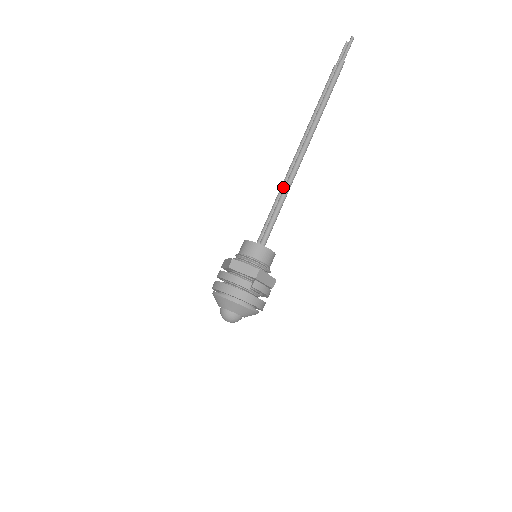
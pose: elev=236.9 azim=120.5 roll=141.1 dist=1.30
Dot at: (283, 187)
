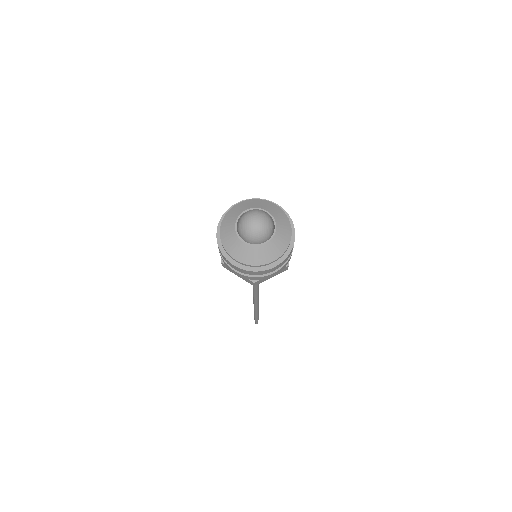
Dot at: occluded
